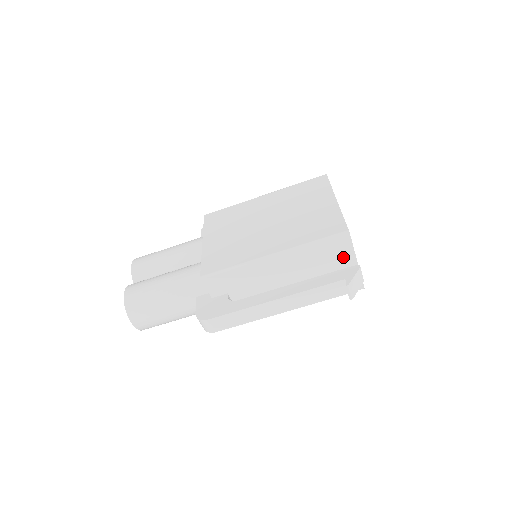
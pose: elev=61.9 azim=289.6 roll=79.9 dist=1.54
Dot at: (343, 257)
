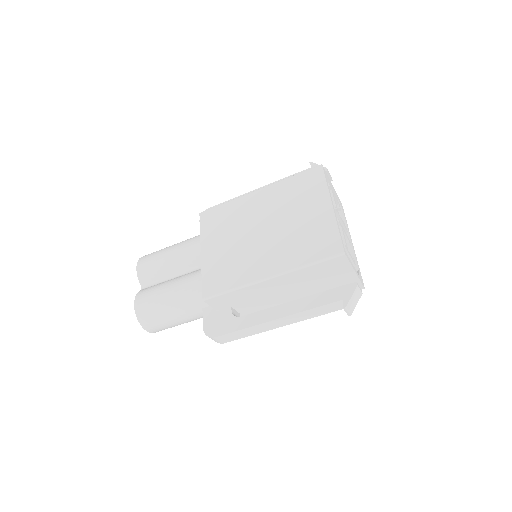
Dot at: (341, 271)
